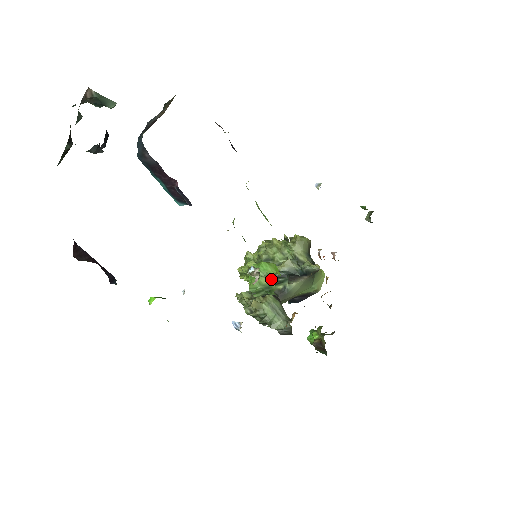
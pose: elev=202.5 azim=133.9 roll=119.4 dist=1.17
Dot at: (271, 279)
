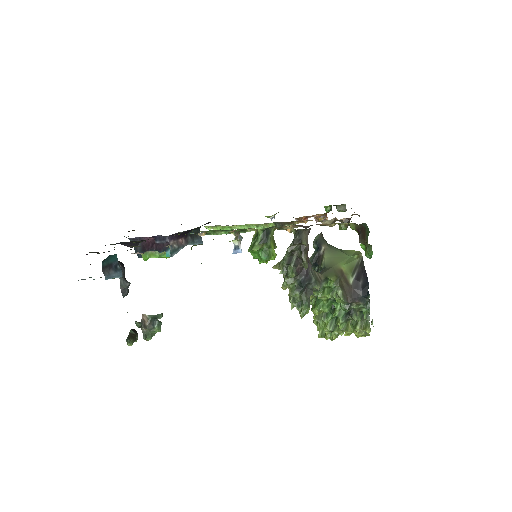
Dot at: (255, 234)
